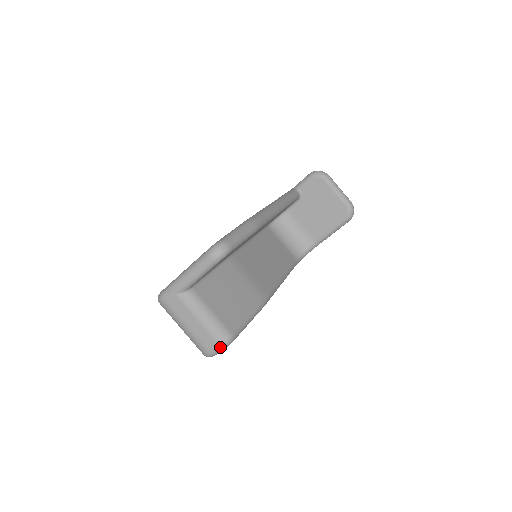
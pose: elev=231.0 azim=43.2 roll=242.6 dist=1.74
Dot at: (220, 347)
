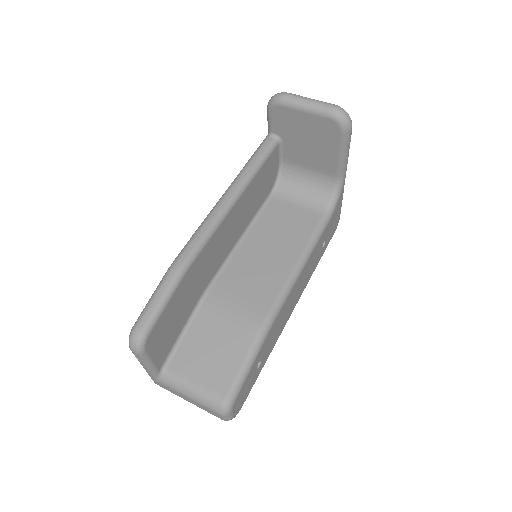
Dot at: (223, 416)
